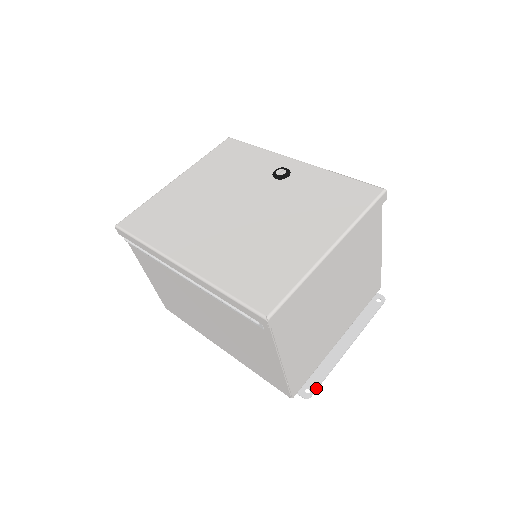
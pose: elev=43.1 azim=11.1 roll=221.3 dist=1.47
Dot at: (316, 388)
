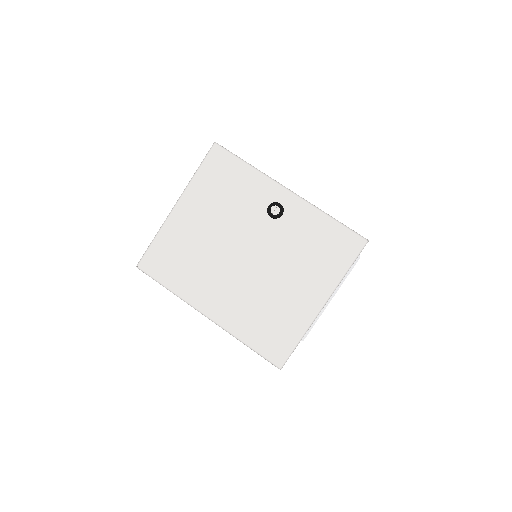
Dot at: (307, 334)
